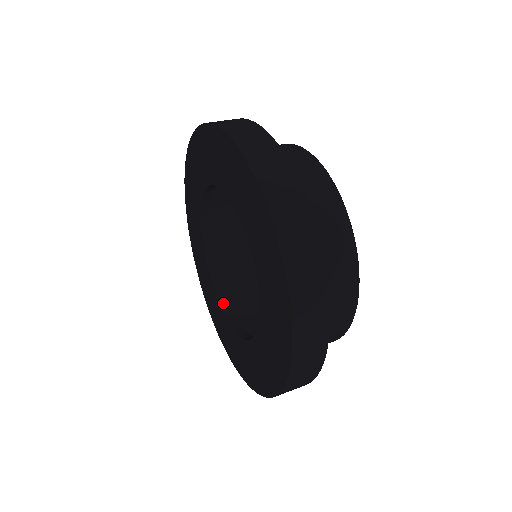
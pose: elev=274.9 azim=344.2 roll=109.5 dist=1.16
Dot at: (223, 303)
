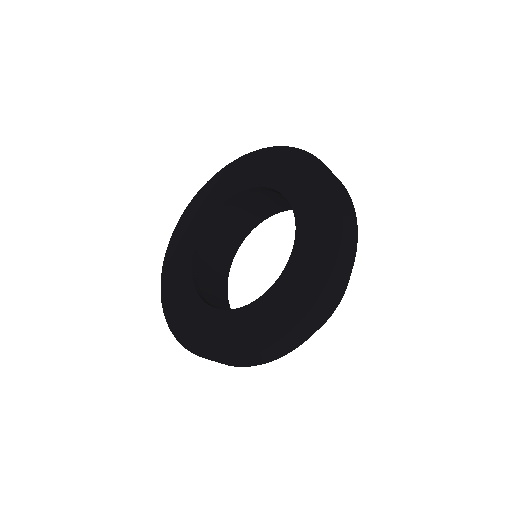
Dot at: (202, 237)
